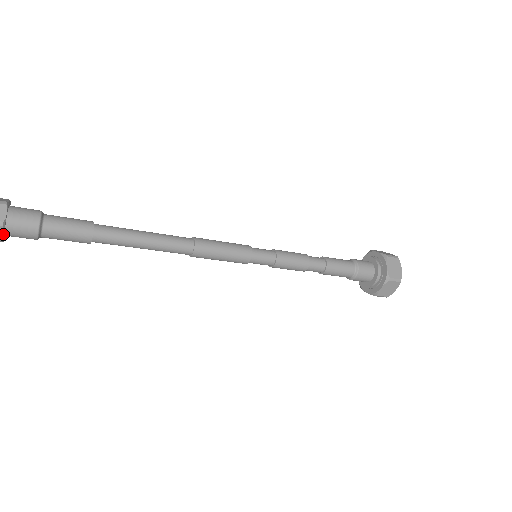
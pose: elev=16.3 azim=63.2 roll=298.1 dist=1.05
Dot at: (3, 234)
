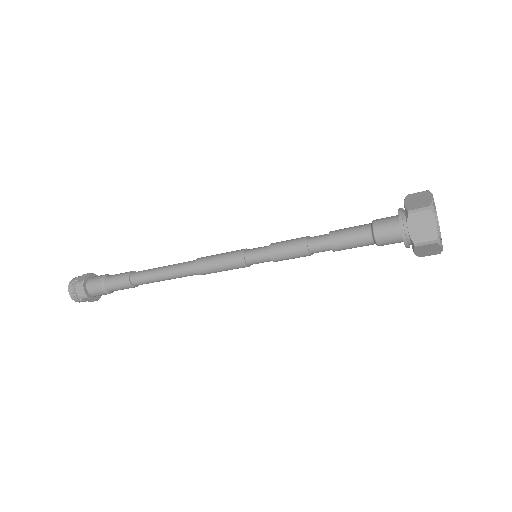
Dot at: (84, 290)
